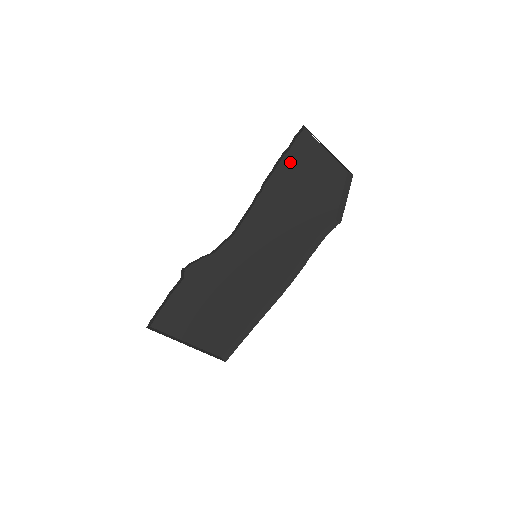
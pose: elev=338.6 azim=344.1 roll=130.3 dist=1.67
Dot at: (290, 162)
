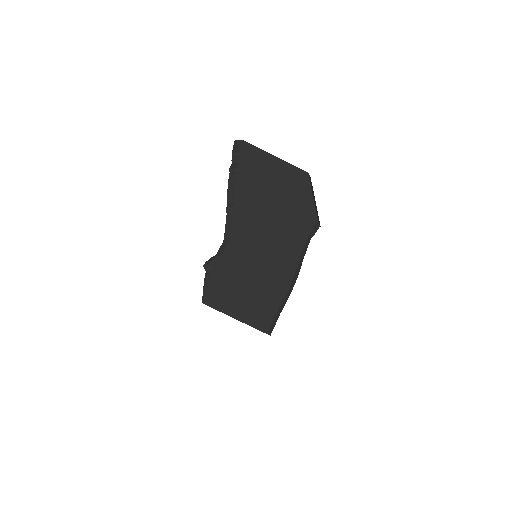
Dot at: (245, 174)
